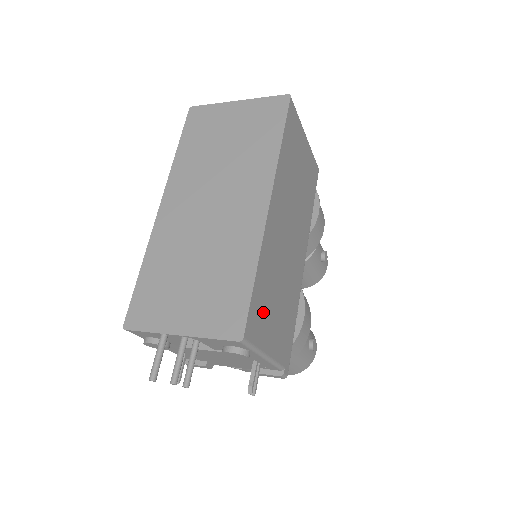
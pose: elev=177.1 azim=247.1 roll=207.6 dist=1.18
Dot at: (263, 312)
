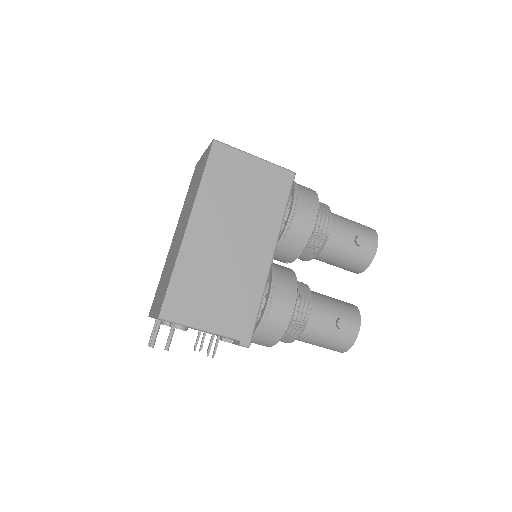
Dot at: (189, 299)
